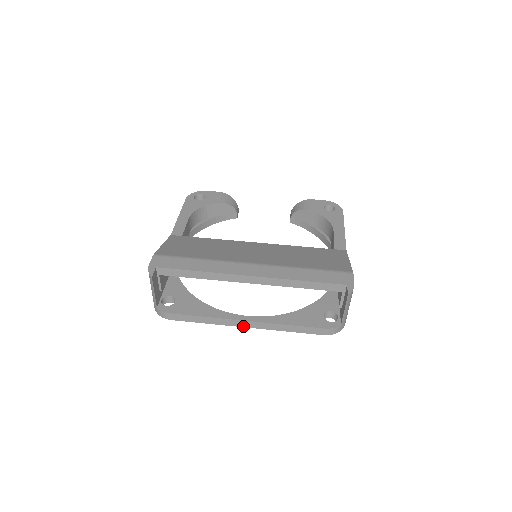
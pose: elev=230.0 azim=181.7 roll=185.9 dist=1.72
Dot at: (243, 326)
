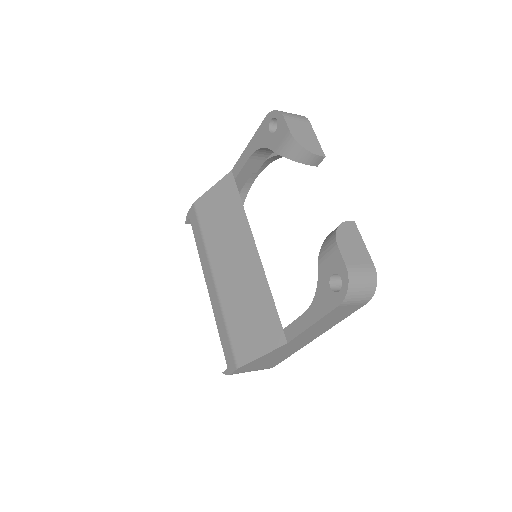
Dot at: occluded
